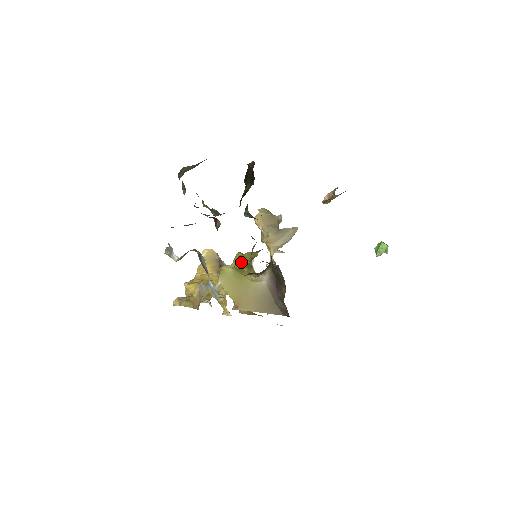
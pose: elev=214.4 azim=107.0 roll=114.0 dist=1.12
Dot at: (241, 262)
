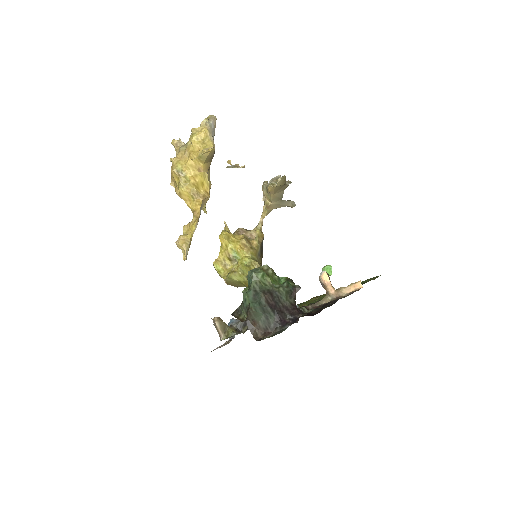
Dot at: (247, 283)
